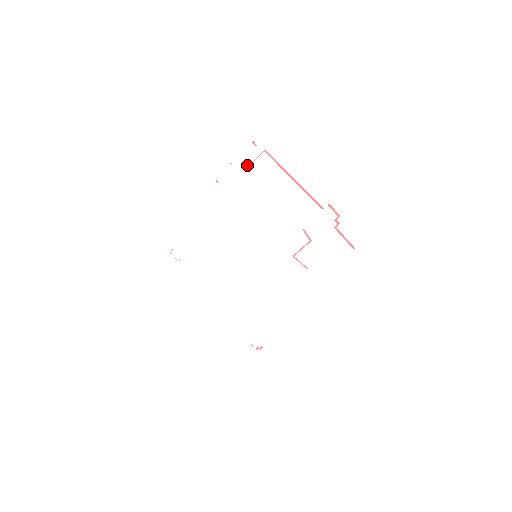
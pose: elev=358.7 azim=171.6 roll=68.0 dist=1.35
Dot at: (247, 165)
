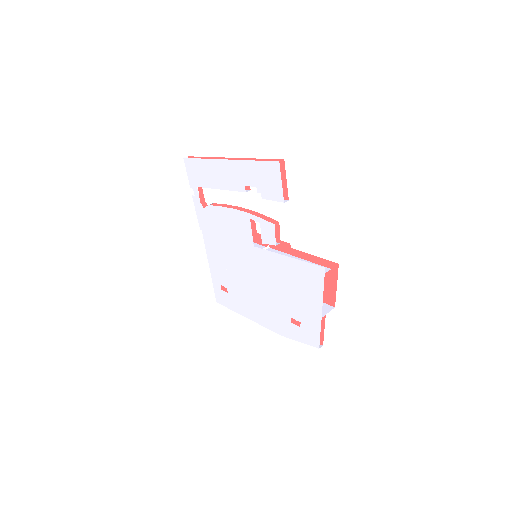
Dot at: (200, 206)
